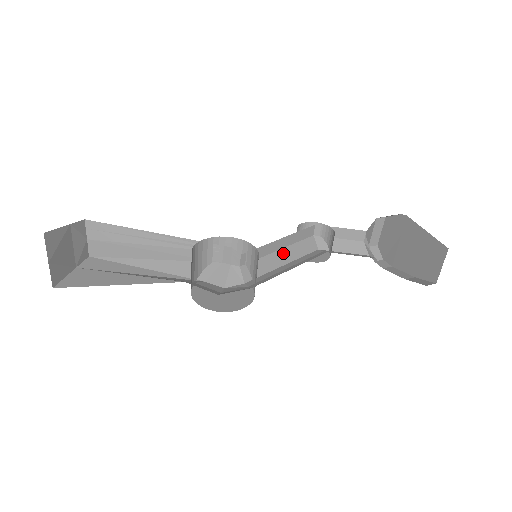
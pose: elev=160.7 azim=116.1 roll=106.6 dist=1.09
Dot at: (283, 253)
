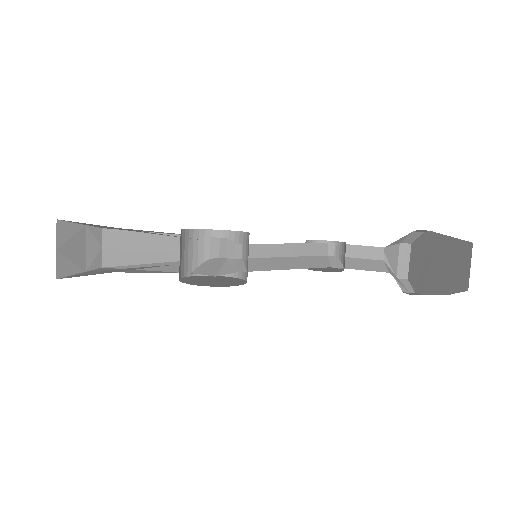
Dot at: (288, 260)
